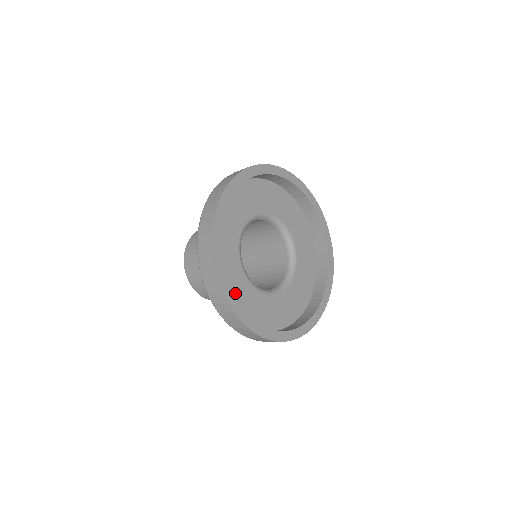
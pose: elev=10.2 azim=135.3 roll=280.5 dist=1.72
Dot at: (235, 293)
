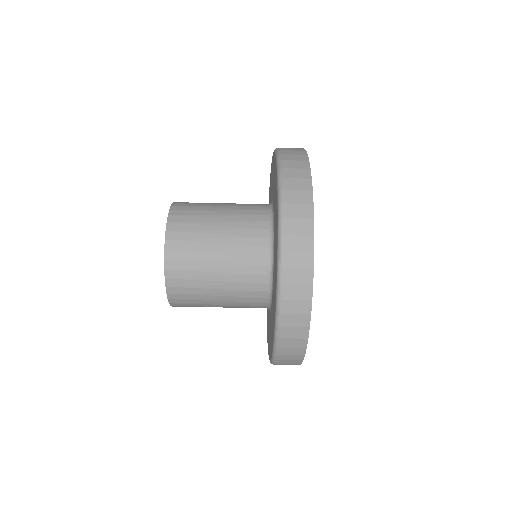
Dot at: occluded
